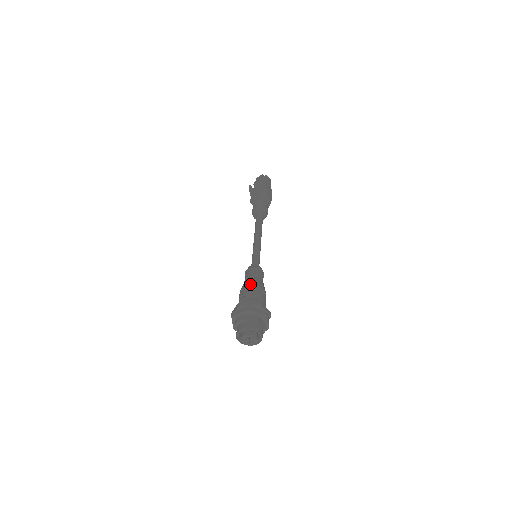
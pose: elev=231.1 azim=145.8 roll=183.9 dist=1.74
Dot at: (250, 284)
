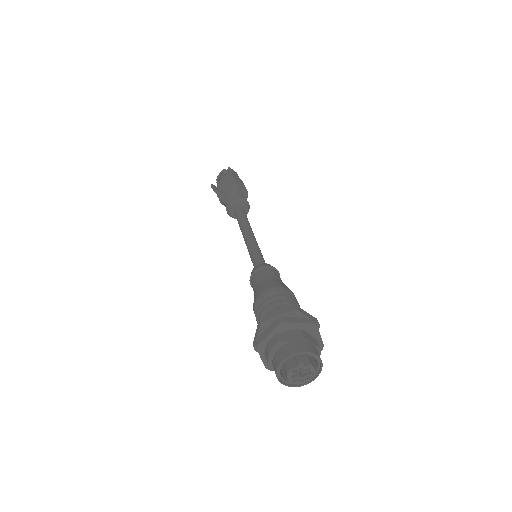
Dot at: (265, 289)
